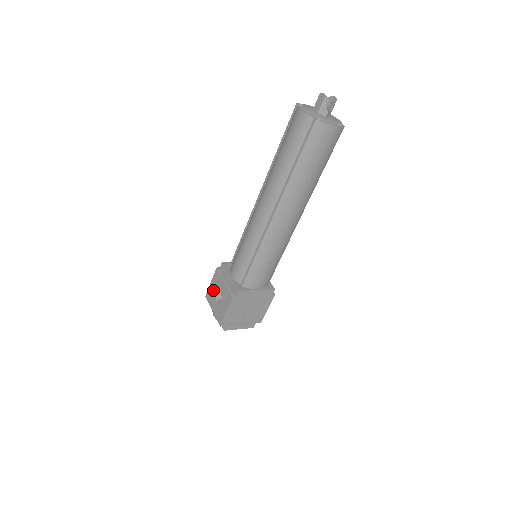
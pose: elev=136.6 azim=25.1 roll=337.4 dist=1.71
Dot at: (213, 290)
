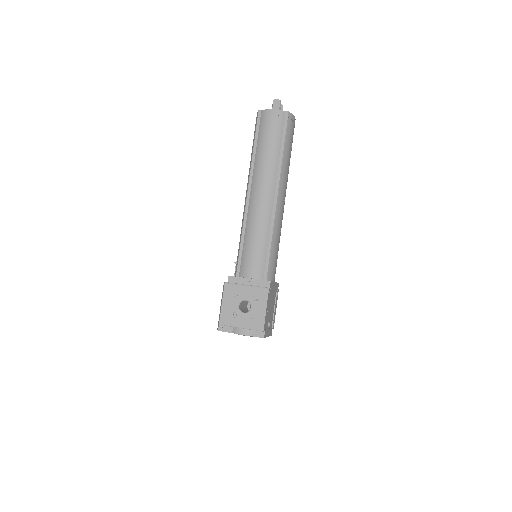
Dot at: (232, 307)
